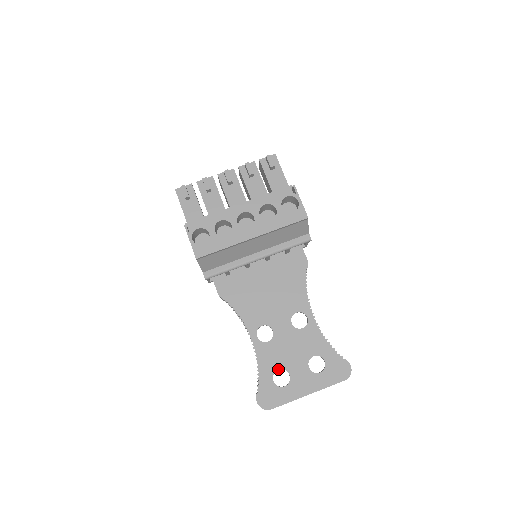
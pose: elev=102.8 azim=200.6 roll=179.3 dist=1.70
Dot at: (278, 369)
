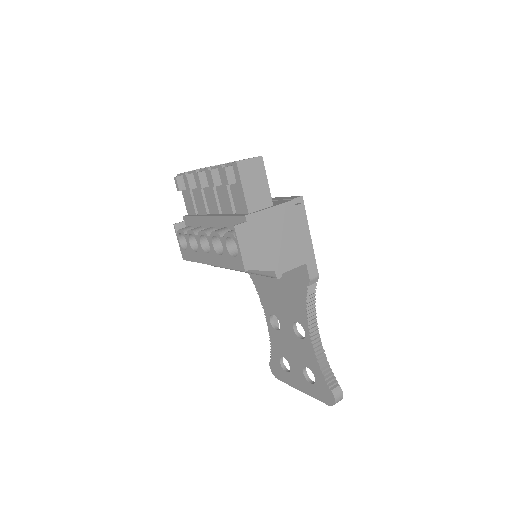
Dot at: (283, 356)
